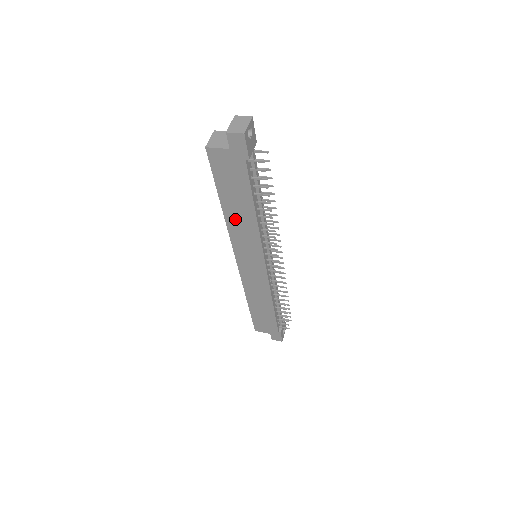
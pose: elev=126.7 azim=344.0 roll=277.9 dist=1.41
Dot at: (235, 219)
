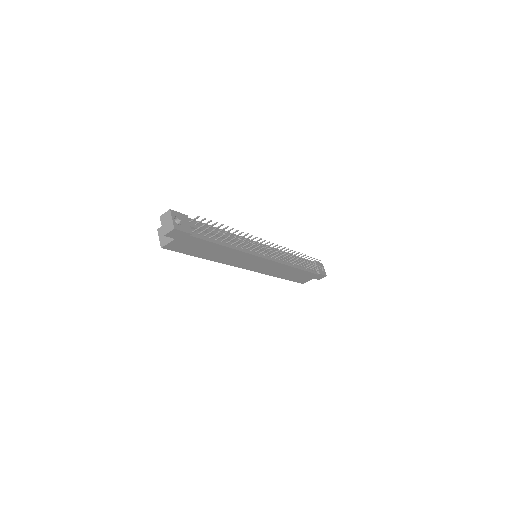
Dot at: (220, 257)
